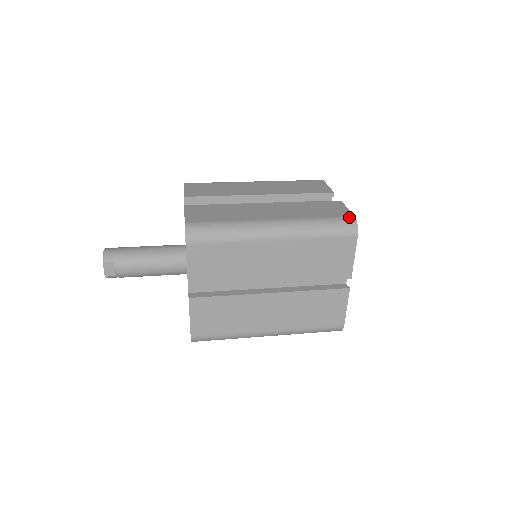
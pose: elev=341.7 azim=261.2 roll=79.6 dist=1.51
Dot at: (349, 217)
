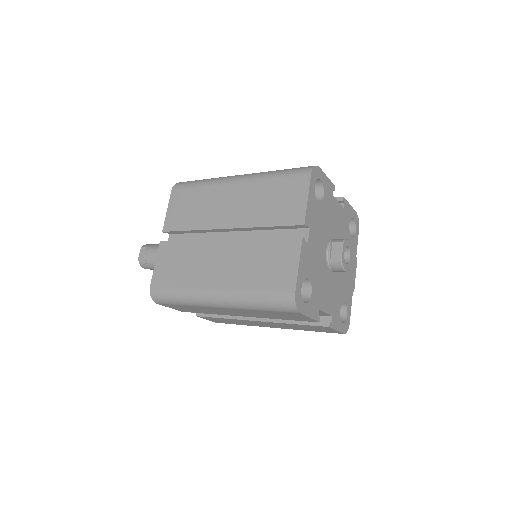
Dot at: occluded
